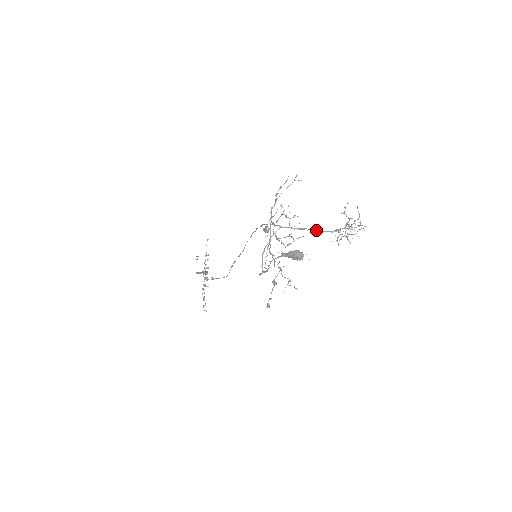
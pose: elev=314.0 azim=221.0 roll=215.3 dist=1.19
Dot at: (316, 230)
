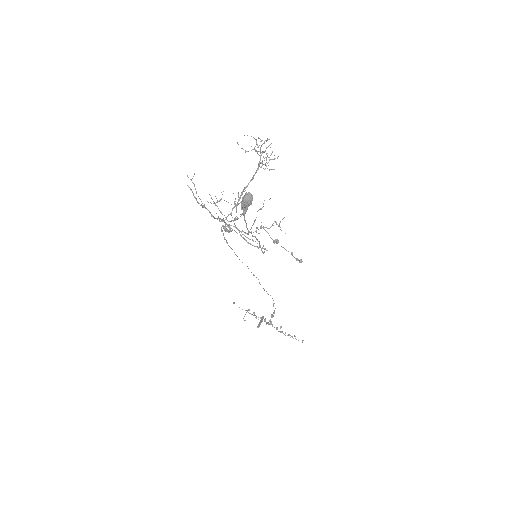
Dot at: (248, 183)
